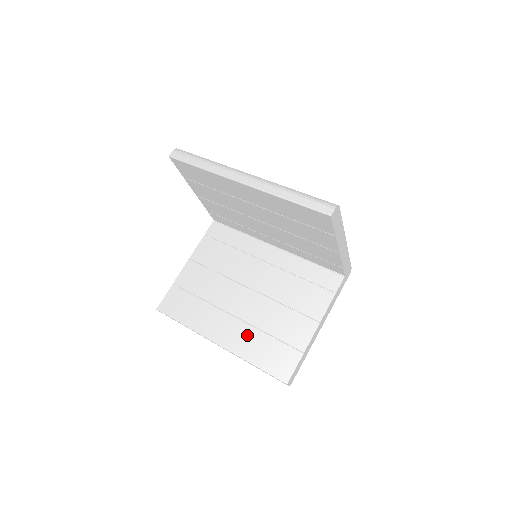
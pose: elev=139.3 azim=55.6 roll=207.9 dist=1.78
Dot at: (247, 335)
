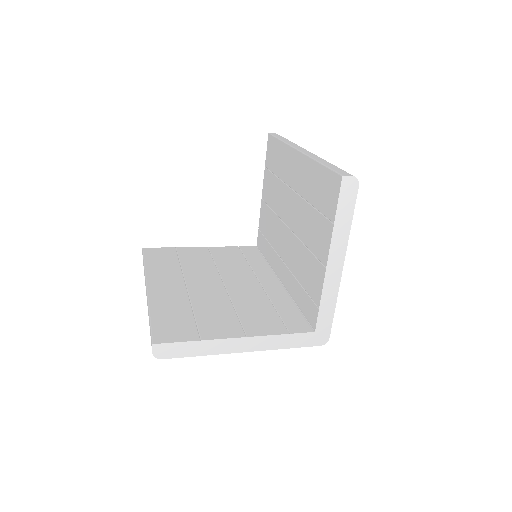
Dot at: (176, 299)
